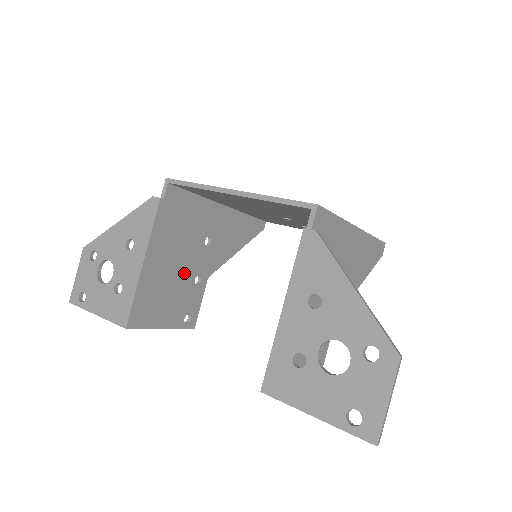
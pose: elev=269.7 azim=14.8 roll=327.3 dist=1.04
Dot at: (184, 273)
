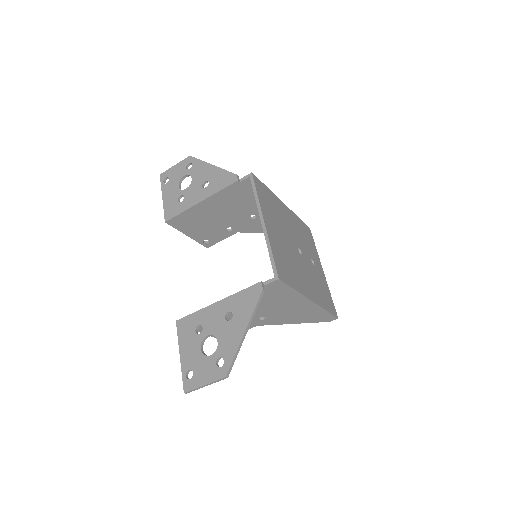
Dot at: (223, 221)
